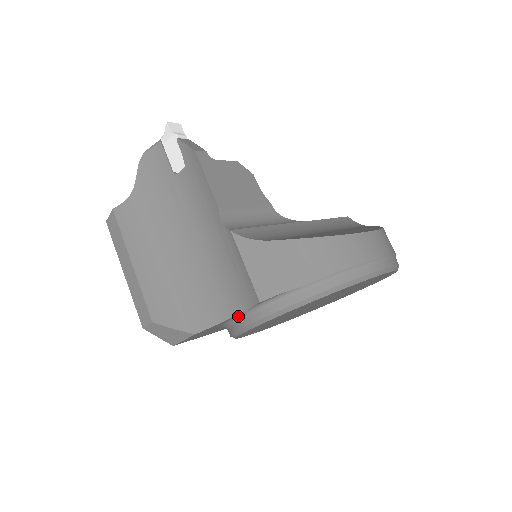
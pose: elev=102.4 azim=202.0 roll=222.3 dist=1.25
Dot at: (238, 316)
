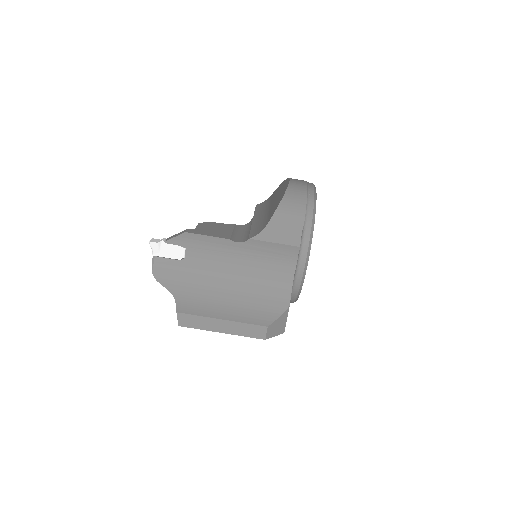
Dot at: (295, 272)
